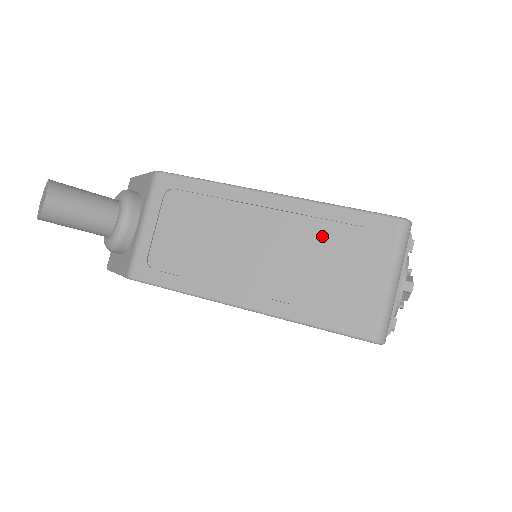
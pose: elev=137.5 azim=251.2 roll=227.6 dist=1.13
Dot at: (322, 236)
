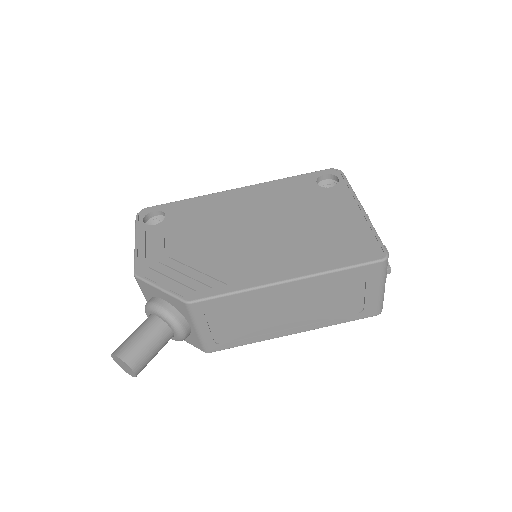
Dot at: (332, 287)
